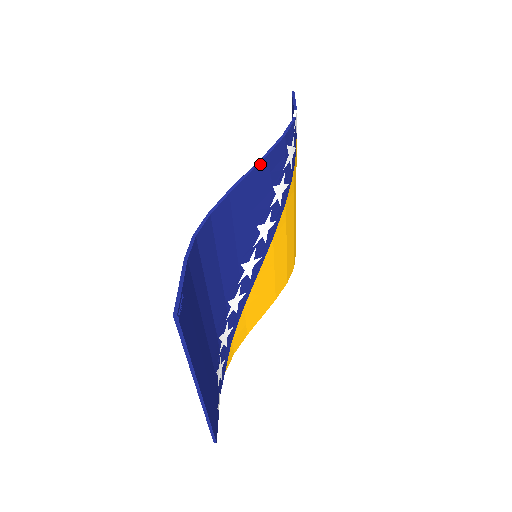
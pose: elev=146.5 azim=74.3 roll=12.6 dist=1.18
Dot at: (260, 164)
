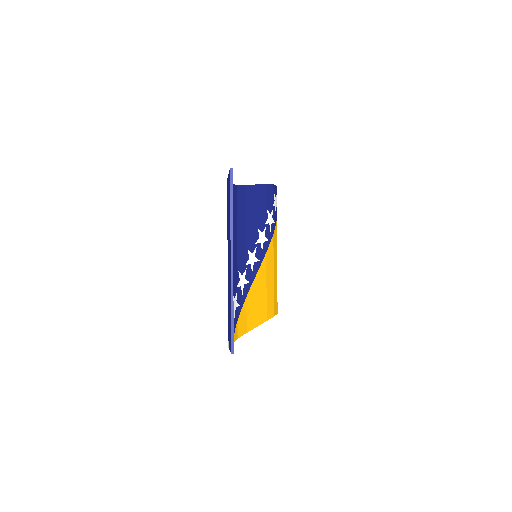
Dot at: (261, 186)
